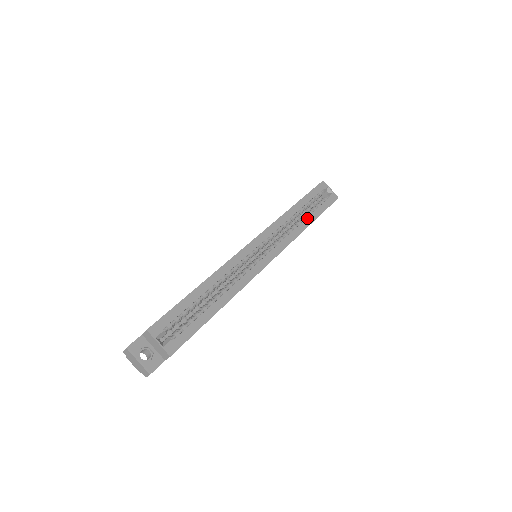
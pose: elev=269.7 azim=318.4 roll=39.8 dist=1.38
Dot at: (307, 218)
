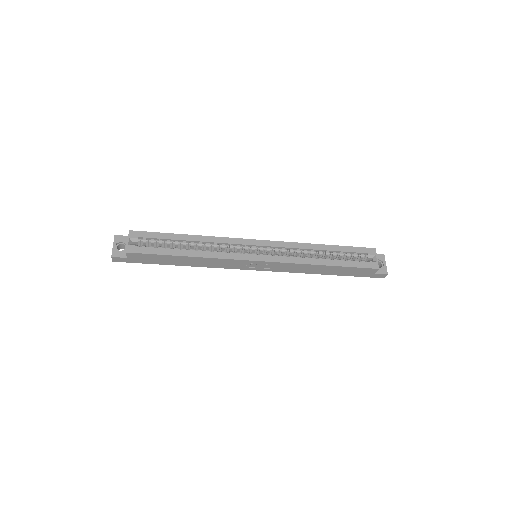
Dot at: (325, 259)
